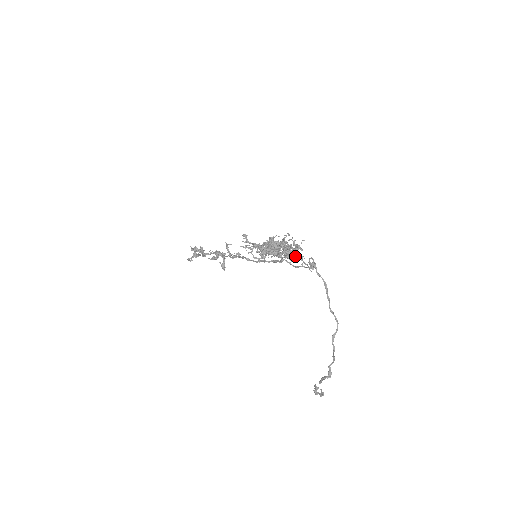
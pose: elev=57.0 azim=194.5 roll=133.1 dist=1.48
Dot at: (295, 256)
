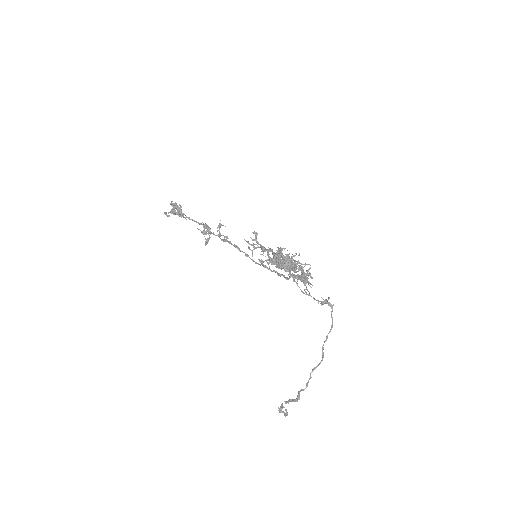
Dot at: (304, 281)
